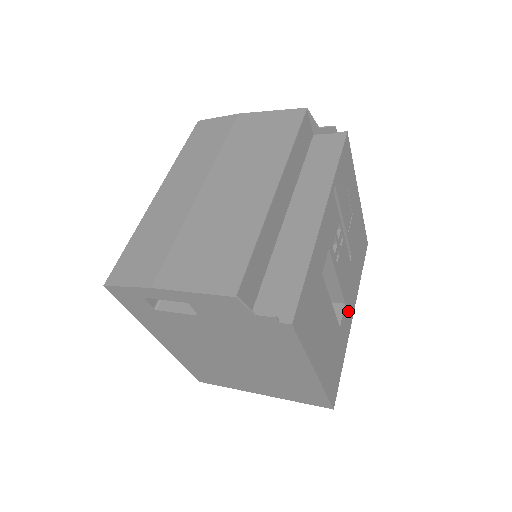
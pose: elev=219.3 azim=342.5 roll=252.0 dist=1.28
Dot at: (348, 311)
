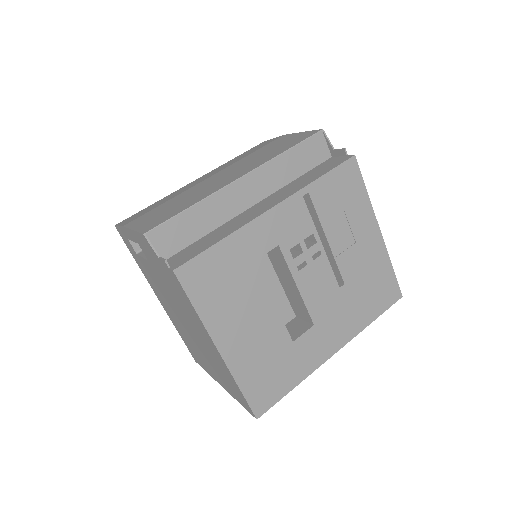
Dot at: (323, 338)
